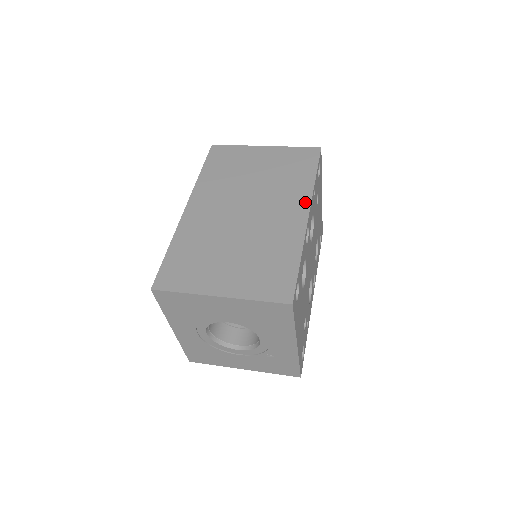
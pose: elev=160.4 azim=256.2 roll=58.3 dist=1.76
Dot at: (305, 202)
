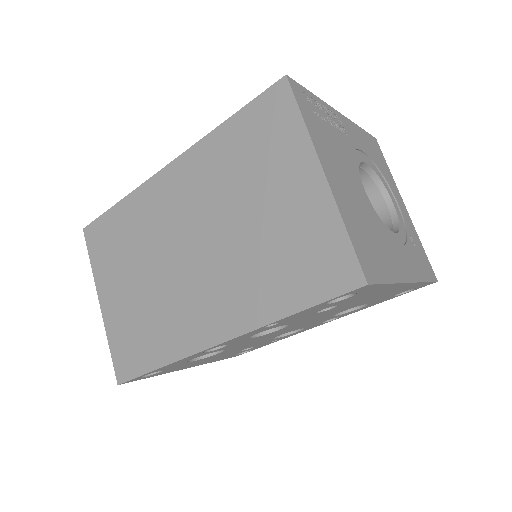
Dot at: (234, 327)
